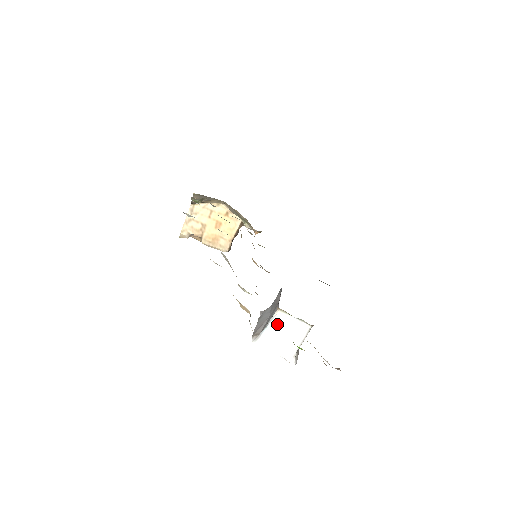
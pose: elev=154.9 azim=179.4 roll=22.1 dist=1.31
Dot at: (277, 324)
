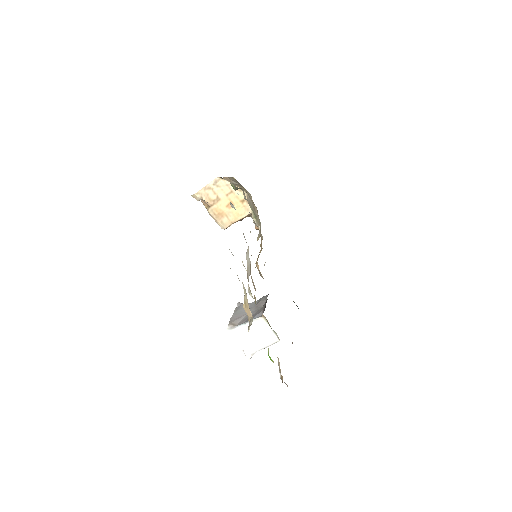
Dot at: (255, 326)
